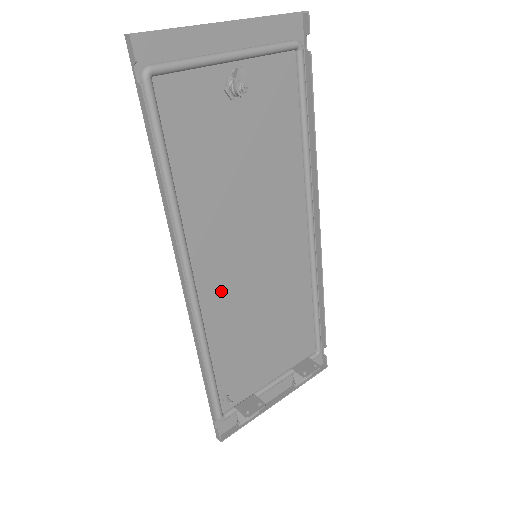
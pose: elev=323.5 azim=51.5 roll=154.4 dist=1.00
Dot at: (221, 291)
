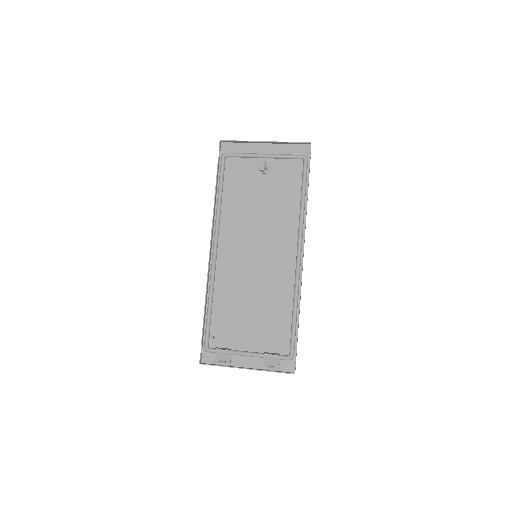
Dot at: (230, 265)
